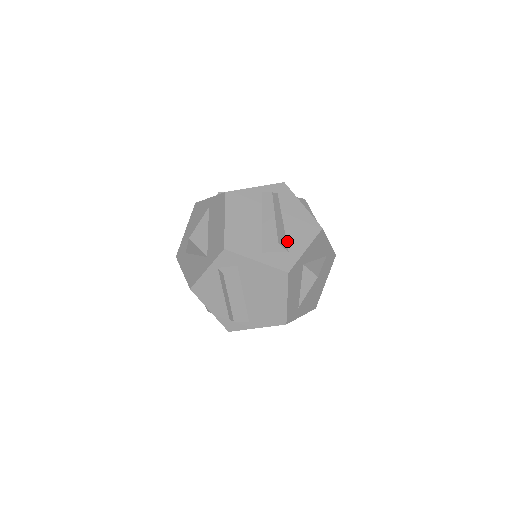
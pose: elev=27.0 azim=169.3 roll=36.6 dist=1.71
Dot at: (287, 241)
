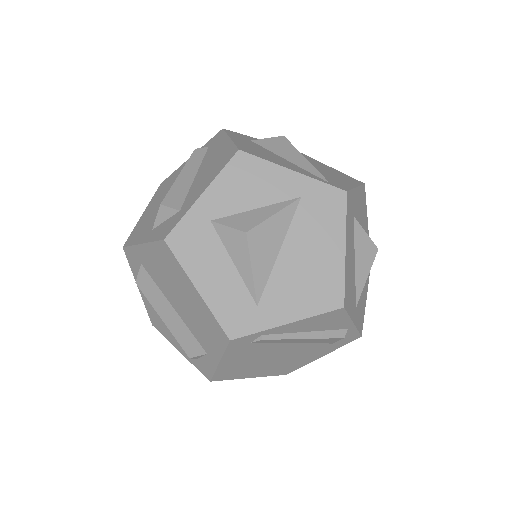
Dot at: (186, 197)
